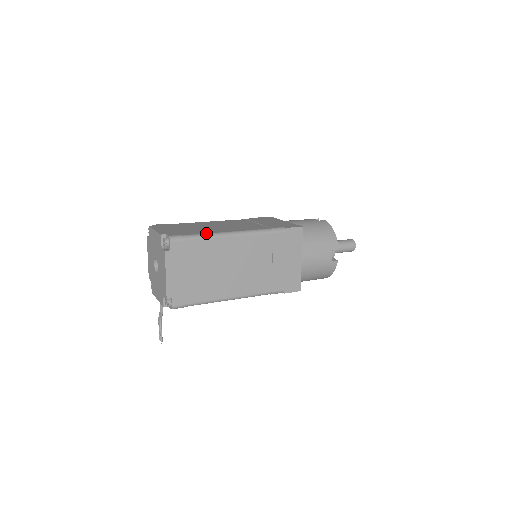
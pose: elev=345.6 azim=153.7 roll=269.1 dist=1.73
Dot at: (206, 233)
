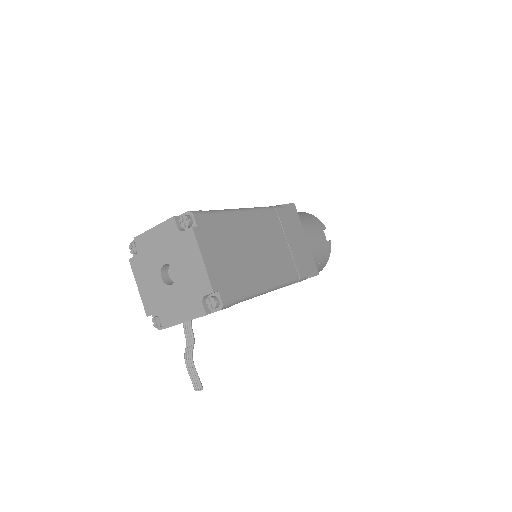
Dot at: occluded
